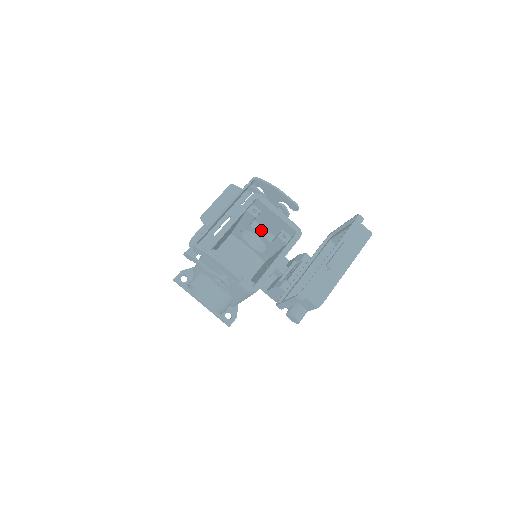
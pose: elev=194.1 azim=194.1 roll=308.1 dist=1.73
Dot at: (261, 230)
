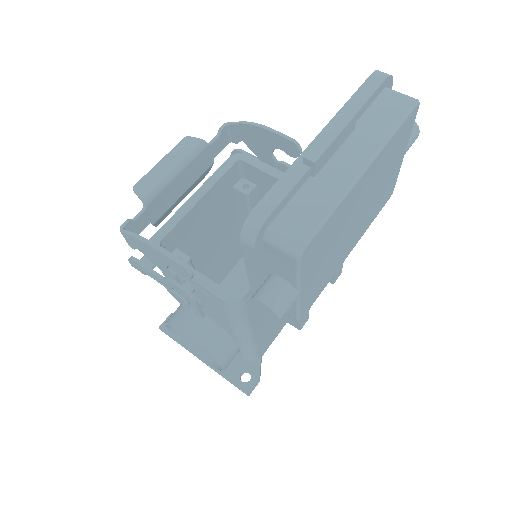
Dot at: occluded
